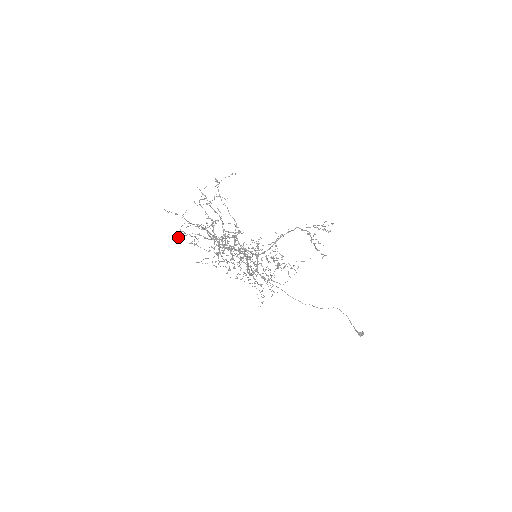
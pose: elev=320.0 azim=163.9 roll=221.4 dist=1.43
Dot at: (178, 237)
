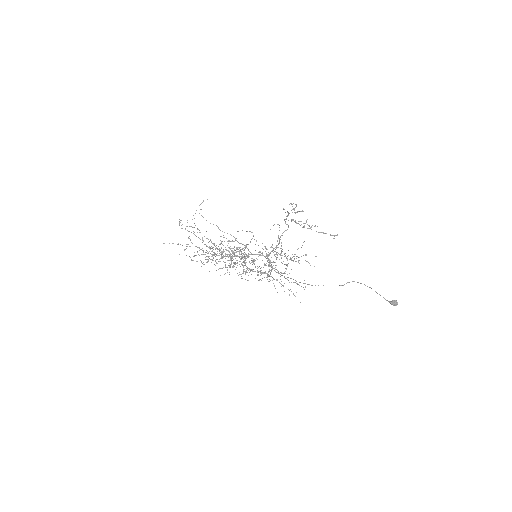
Dot at: (201, 261)
